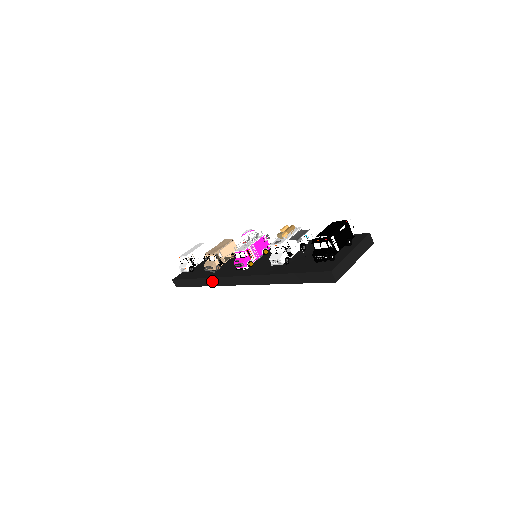
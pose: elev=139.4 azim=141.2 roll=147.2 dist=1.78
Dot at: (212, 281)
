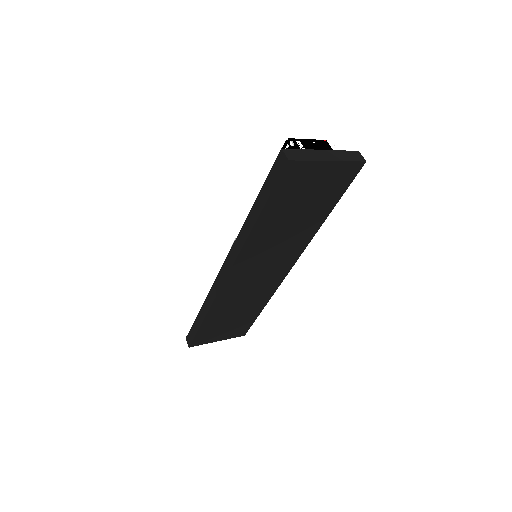
Dot at: (209, 299)
